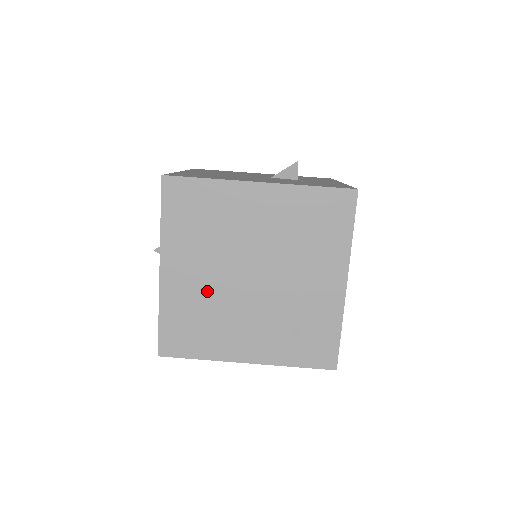
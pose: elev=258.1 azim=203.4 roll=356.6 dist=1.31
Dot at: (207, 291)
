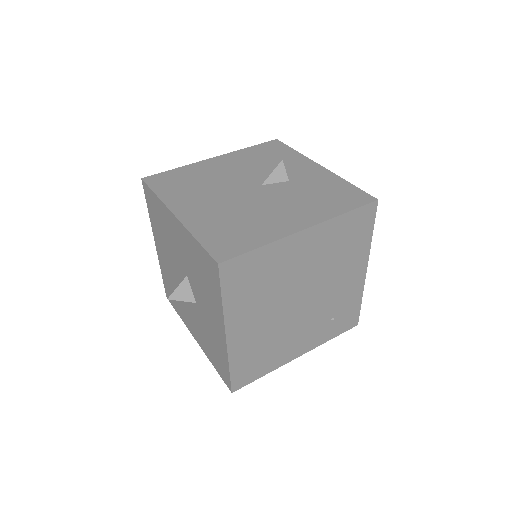
Dot at: (267, 329)
